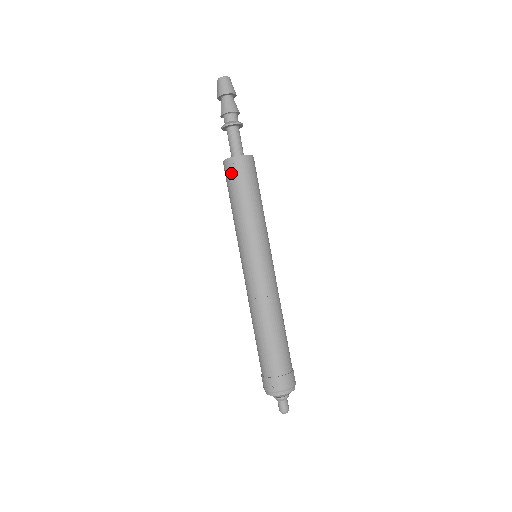
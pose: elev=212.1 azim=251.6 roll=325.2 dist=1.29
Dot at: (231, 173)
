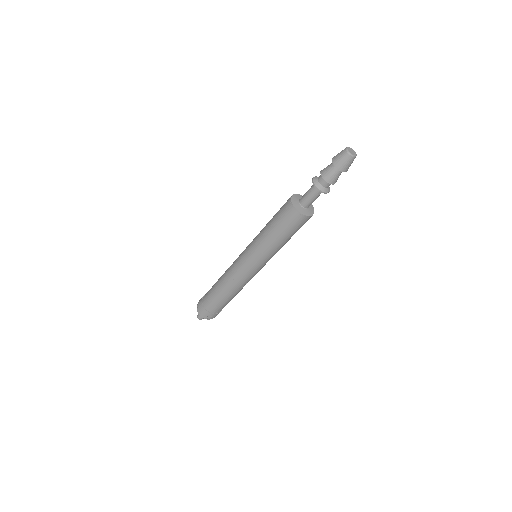
Dot at: (292, 221)
